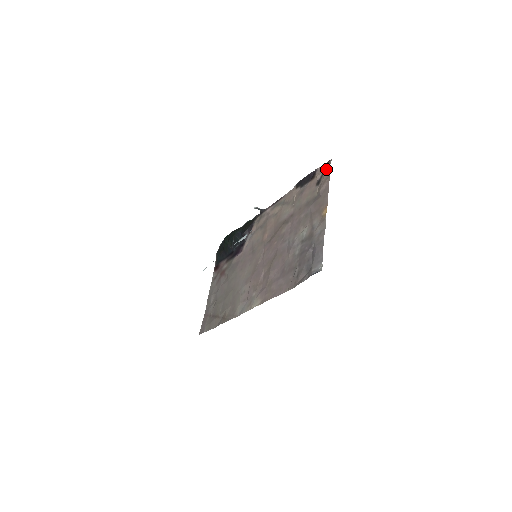
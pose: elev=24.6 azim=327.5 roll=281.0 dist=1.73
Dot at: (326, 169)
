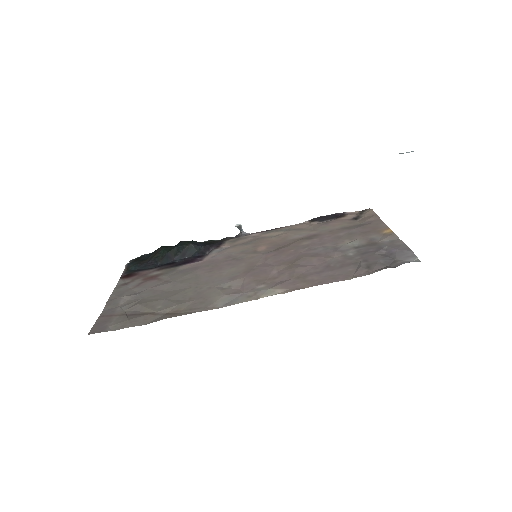
Dot at: (365, 212)
